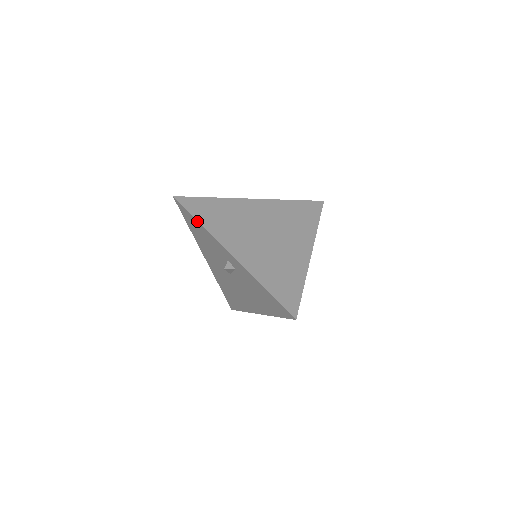
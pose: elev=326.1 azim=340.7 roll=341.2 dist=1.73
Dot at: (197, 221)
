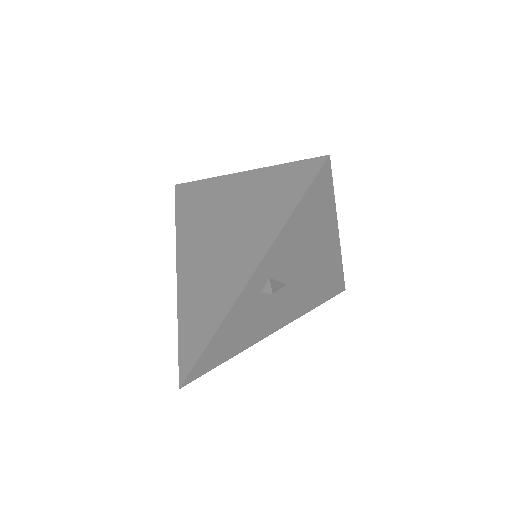
Dot at: (176, 221)
